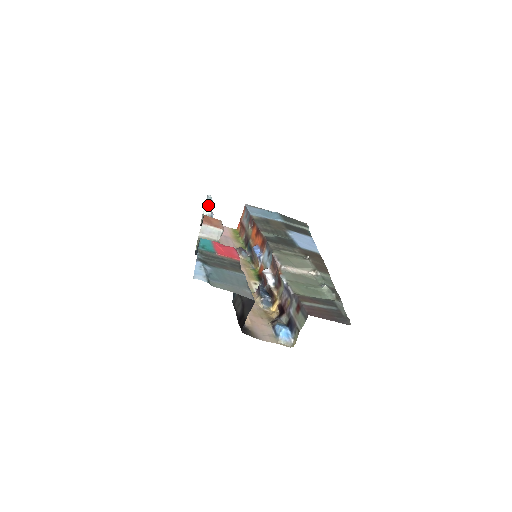
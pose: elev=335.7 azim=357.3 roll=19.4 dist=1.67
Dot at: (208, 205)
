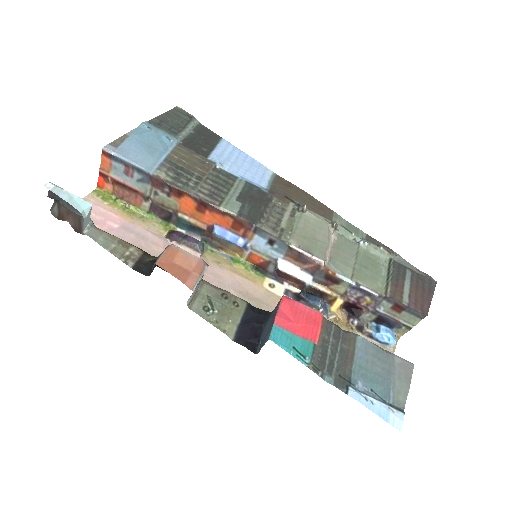
Dot at: (86, 215)
